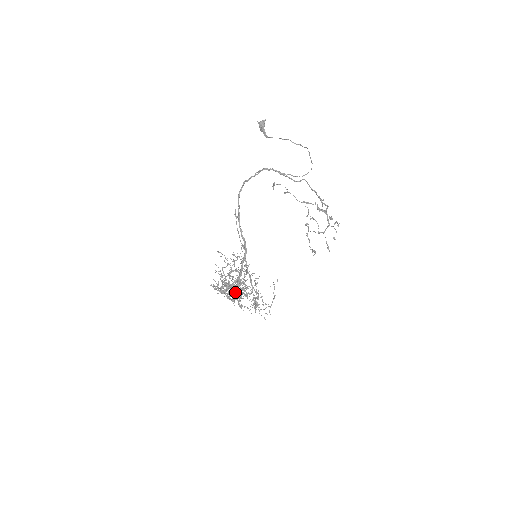
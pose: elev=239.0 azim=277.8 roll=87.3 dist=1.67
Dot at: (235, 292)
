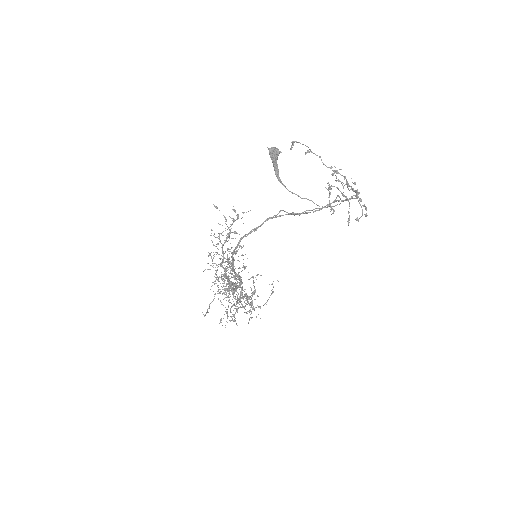
Dot at: (229, 300)
